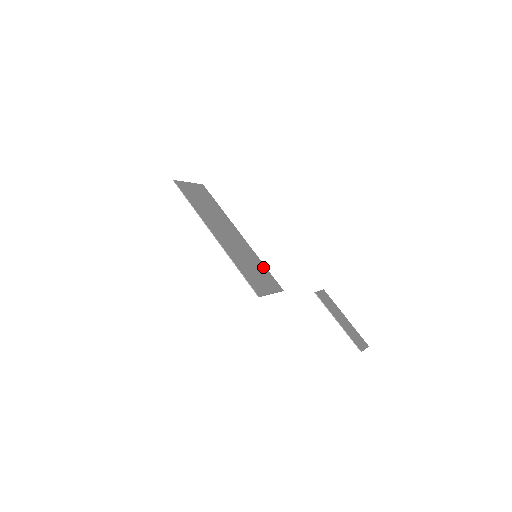
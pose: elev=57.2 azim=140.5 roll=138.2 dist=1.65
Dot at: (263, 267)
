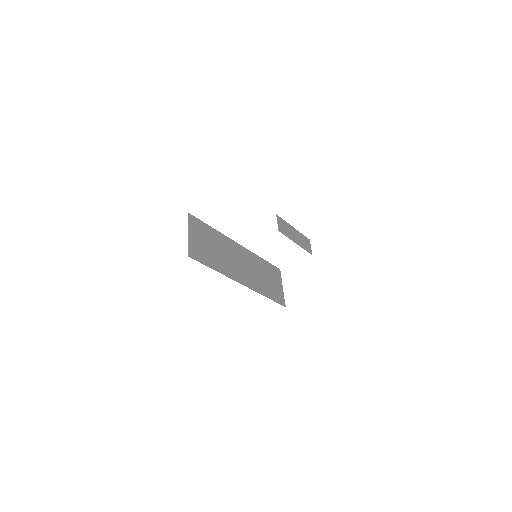
Dot at: (265, 263)
